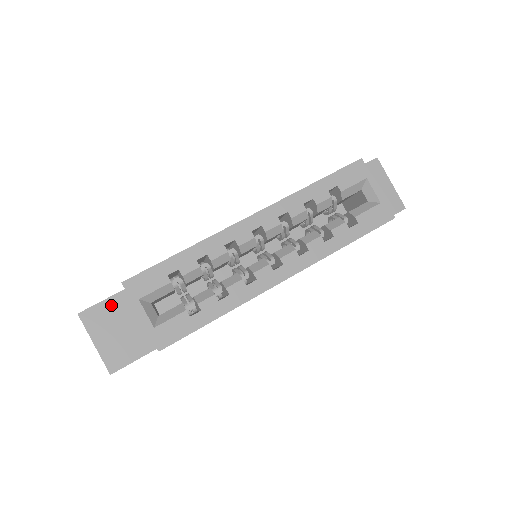
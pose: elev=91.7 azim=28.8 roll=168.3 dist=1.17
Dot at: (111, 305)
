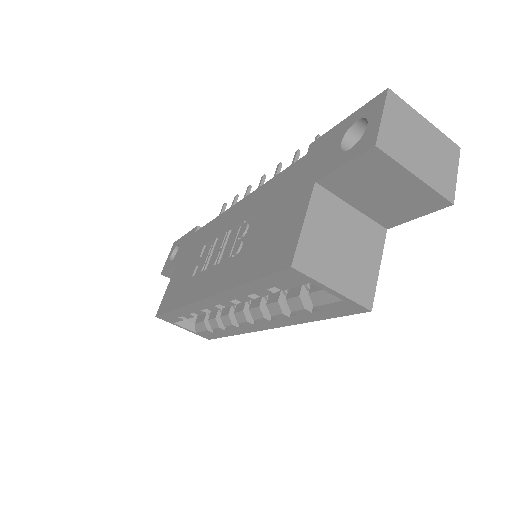
Dot at: occluded
